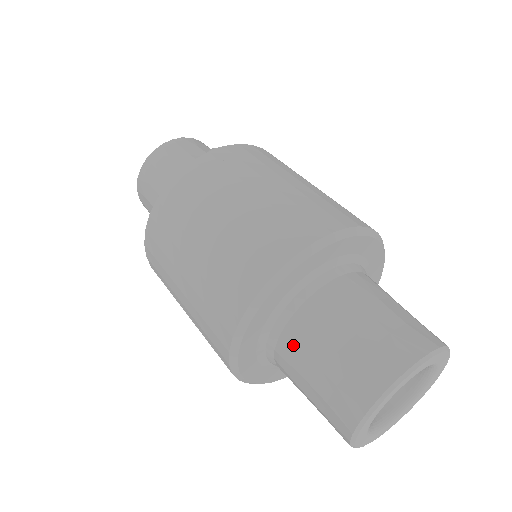
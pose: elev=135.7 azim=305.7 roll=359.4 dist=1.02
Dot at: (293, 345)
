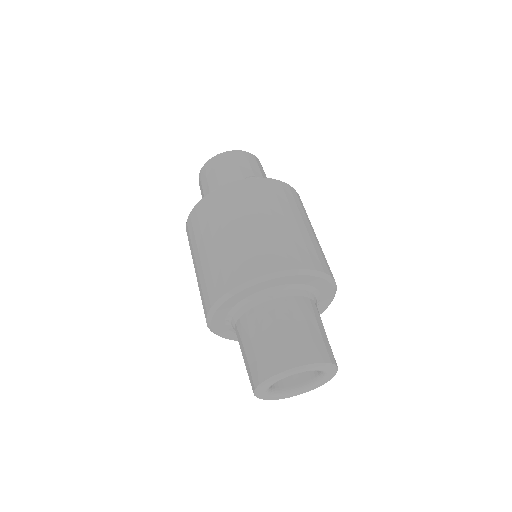
Dot at: (245, 326)
